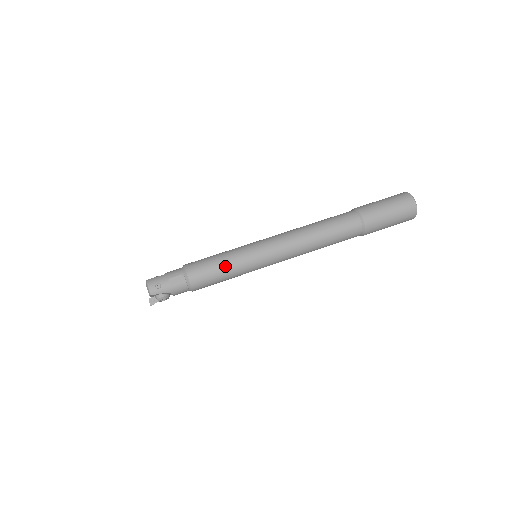
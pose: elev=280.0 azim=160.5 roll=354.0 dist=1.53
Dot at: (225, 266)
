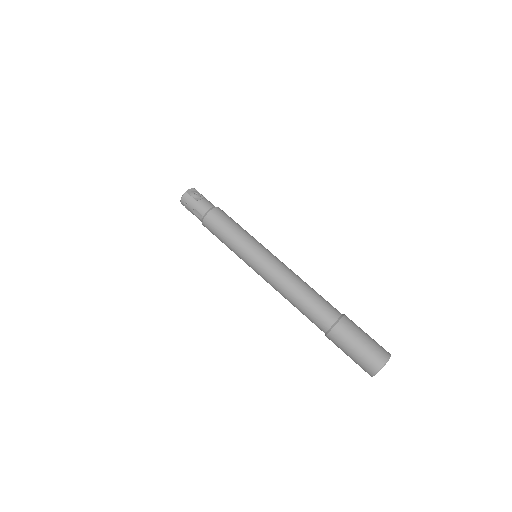
Dot at: (226, 243)
